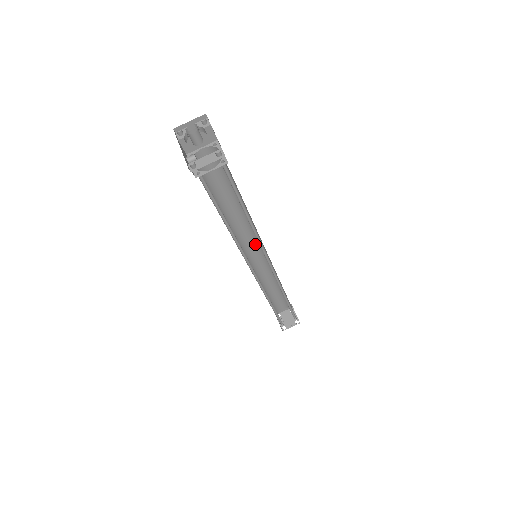
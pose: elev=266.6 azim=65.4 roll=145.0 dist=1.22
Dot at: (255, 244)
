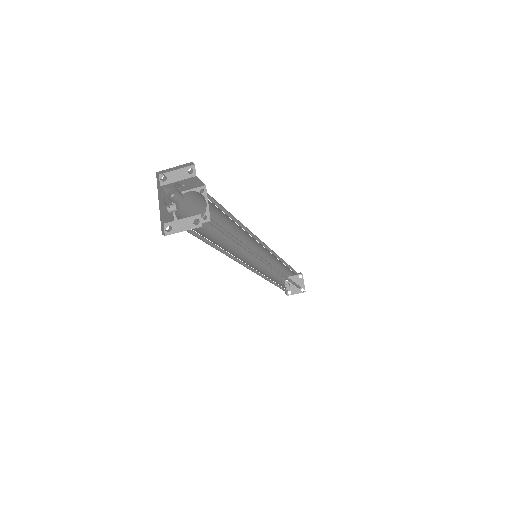
Dot at: (257, 243)
